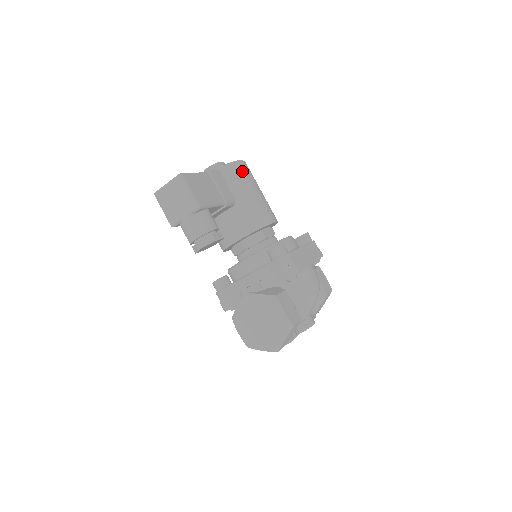
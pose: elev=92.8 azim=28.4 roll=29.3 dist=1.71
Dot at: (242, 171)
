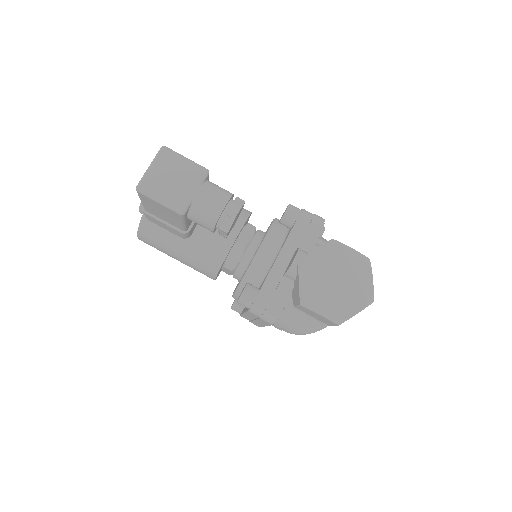
Dot at: occluded
